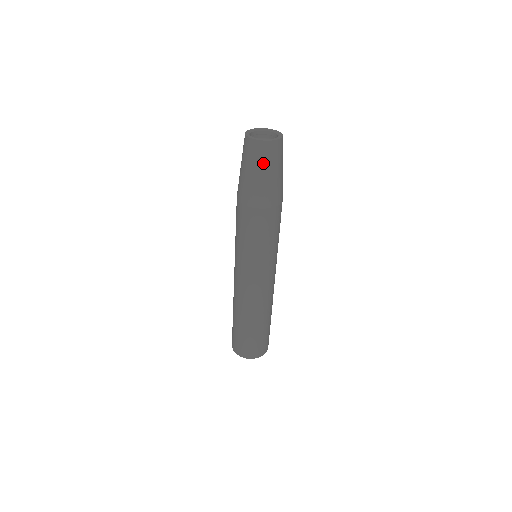
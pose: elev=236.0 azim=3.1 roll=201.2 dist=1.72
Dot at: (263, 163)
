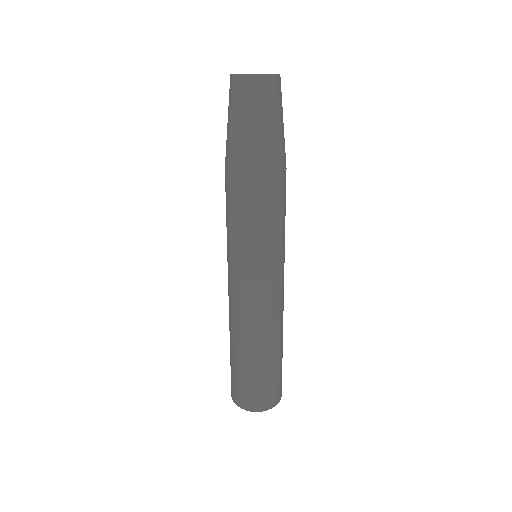
Dot at: (267, 106)
